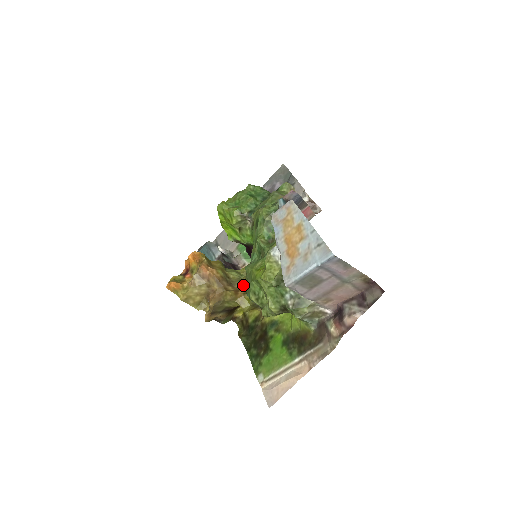
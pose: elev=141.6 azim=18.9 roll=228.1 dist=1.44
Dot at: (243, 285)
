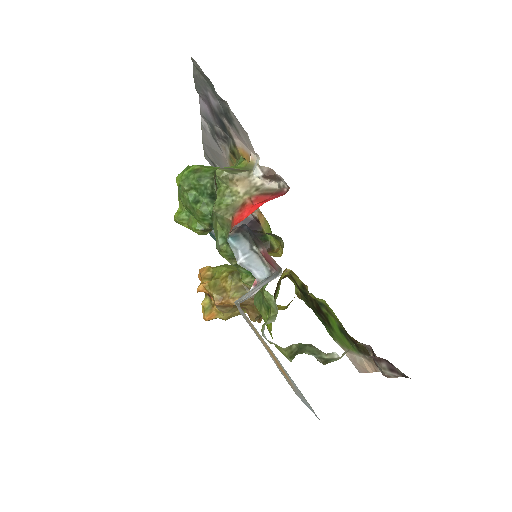
Dot at: occluded
